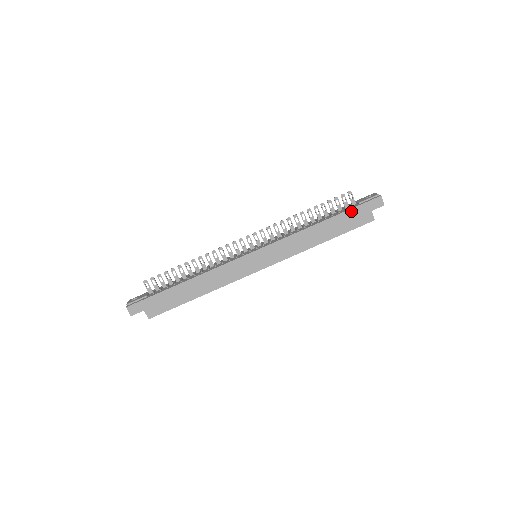
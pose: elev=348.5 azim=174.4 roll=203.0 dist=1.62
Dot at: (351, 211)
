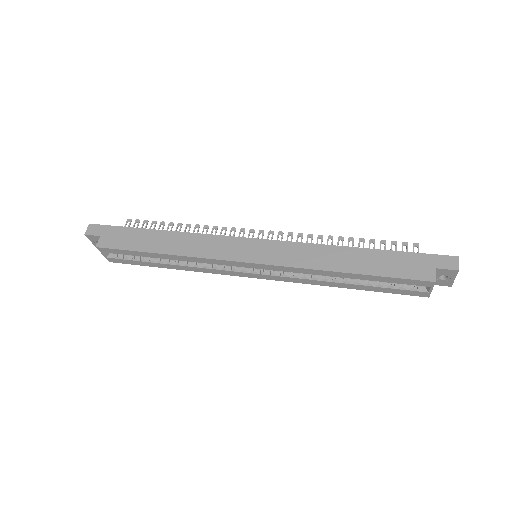
Dot at: (405, 254)
